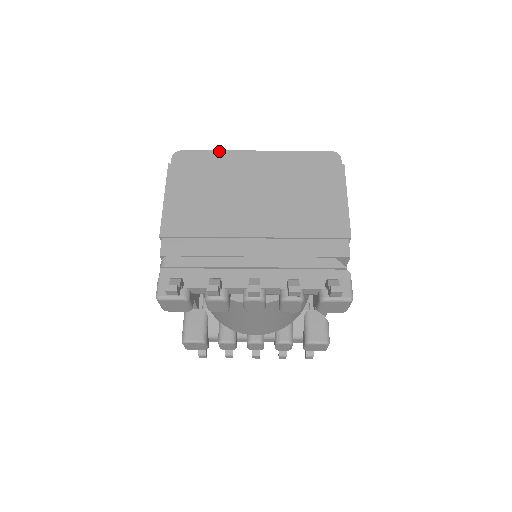
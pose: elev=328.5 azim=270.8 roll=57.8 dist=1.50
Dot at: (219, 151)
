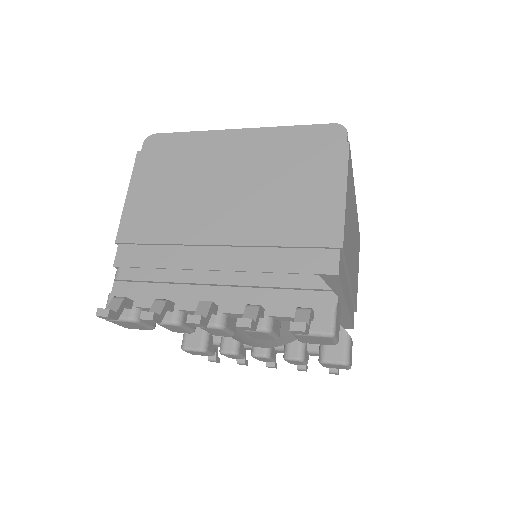
Dot at: (196, 132)
